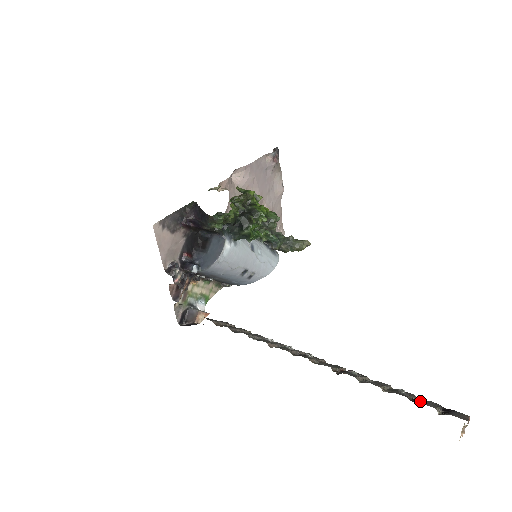
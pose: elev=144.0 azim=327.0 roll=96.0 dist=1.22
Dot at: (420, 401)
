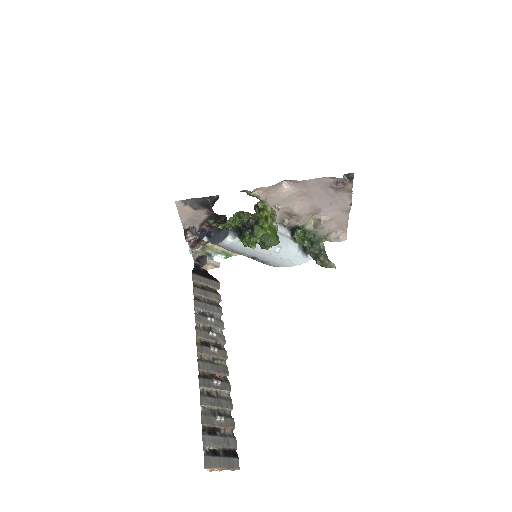
Dot at: (214, 433)
